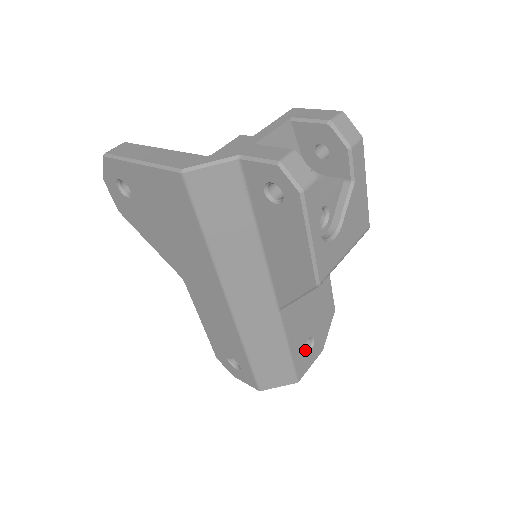
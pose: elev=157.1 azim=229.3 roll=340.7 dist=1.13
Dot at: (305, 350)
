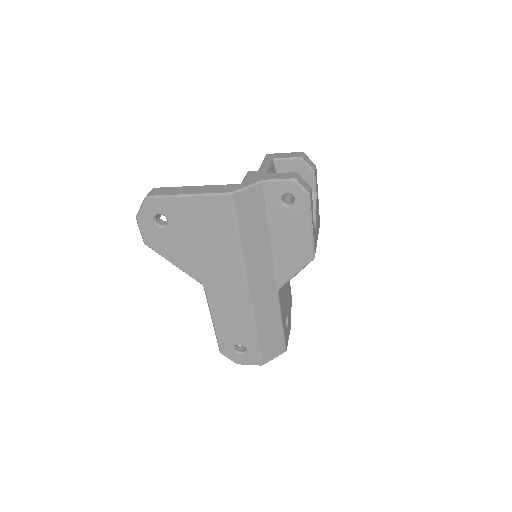
Dot at: occluded
